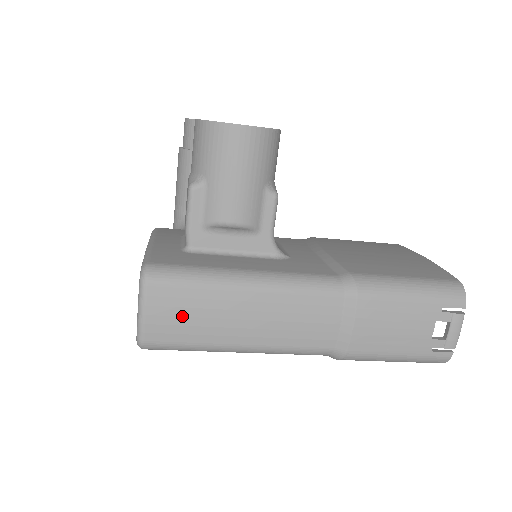
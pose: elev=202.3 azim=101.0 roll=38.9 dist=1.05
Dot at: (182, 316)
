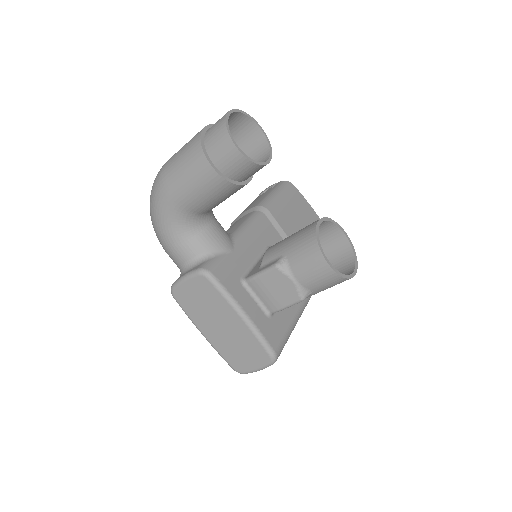
Dot at: occluded
